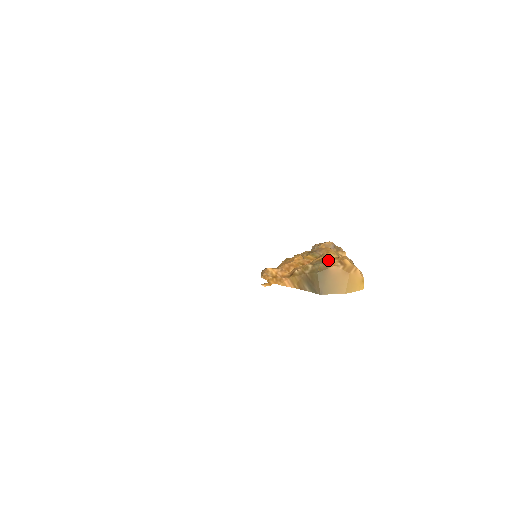
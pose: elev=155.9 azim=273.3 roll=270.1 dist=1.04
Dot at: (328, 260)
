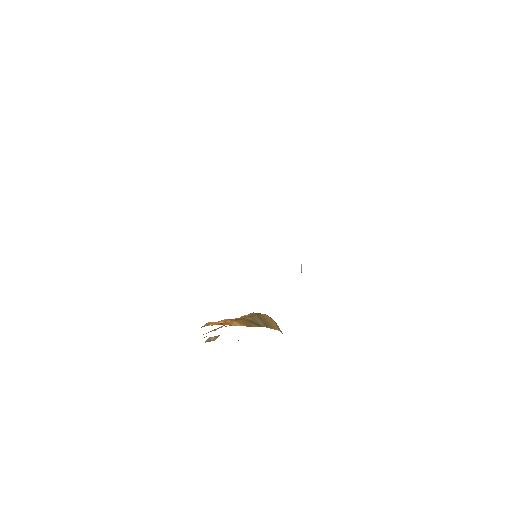
Dot at: occluded
